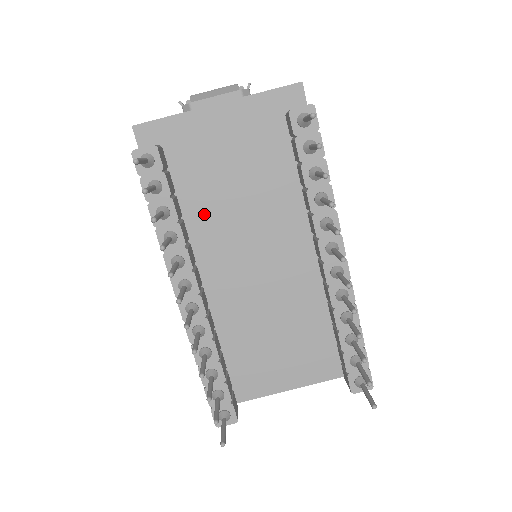
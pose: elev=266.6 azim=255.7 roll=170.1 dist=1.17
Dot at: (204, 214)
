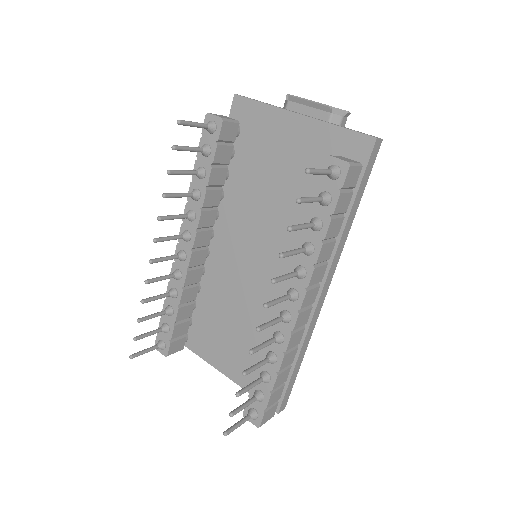
Dot at: (242, 196)
